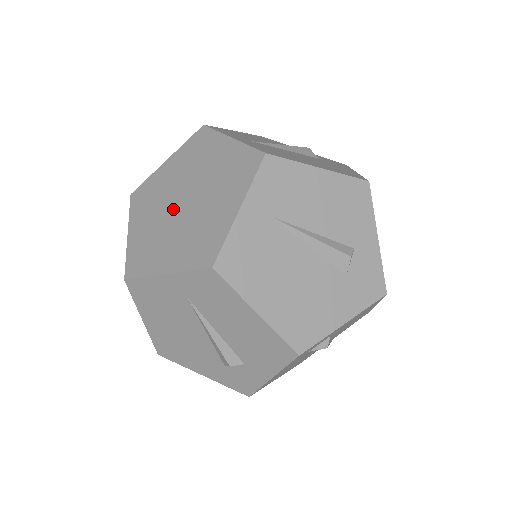
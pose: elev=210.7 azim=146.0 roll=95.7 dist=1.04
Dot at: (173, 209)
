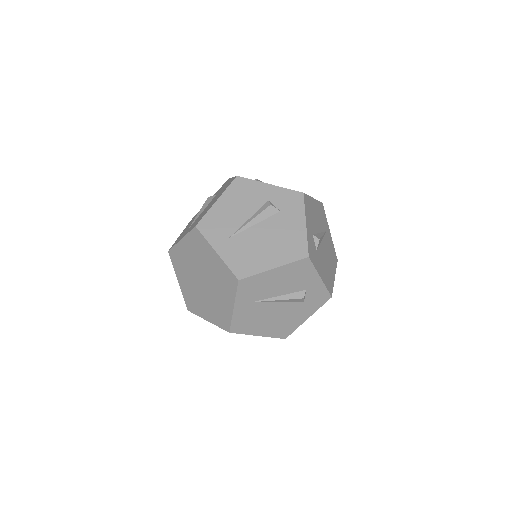
Dot at: (198, 274)
